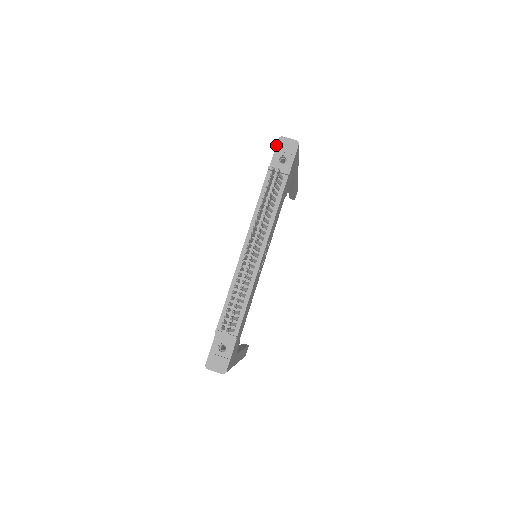
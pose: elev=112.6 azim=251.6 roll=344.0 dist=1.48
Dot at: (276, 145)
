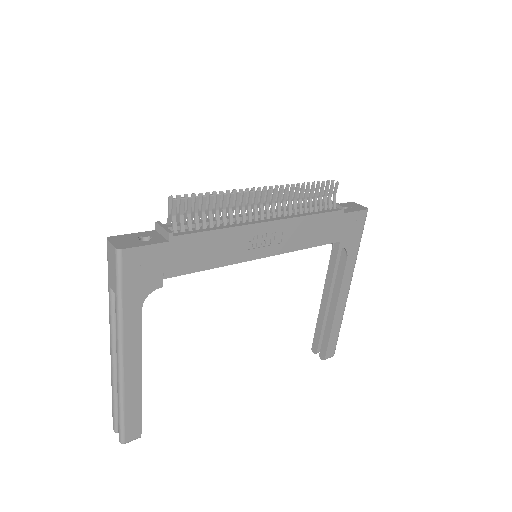
Dot at: occluded
